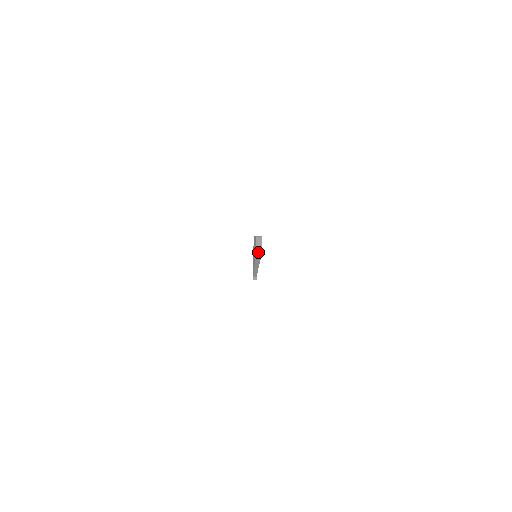
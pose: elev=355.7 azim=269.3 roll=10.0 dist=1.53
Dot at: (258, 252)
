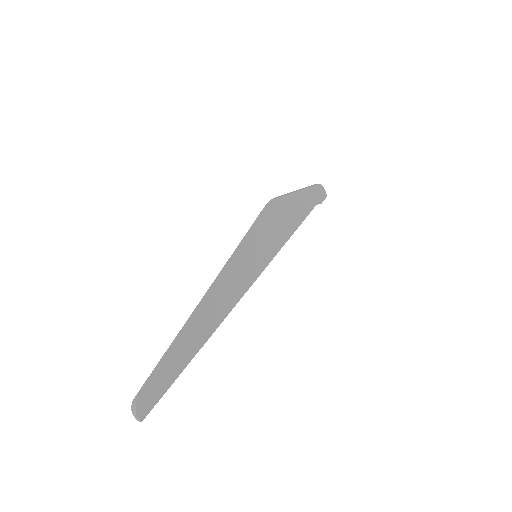
Dot at: (138, 420)
